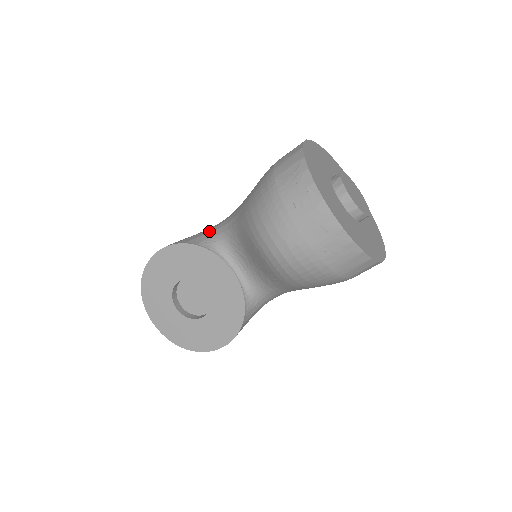
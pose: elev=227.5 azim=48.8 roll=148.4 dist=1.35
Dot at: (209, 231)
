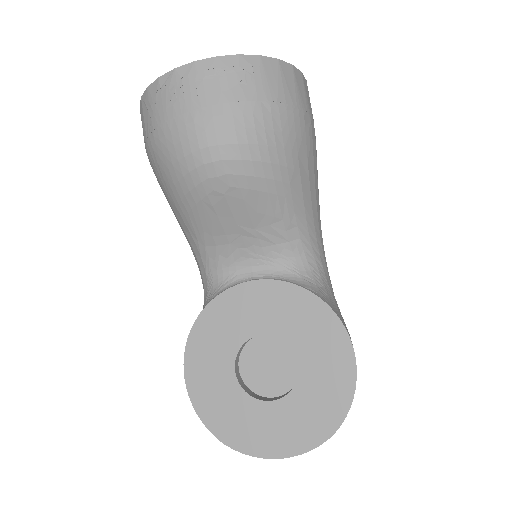
Dot at: (203, 305)
